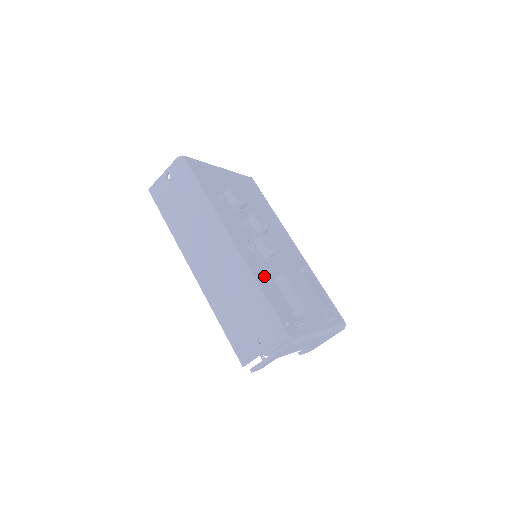
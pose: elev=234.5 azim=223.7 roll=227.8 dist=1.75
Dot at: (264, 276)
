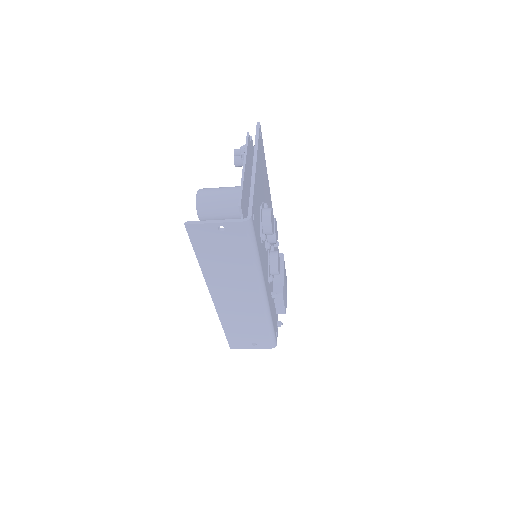
Dot at: (272, 303)
